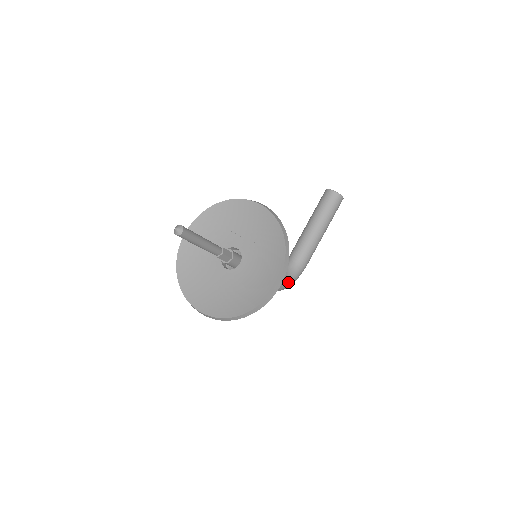
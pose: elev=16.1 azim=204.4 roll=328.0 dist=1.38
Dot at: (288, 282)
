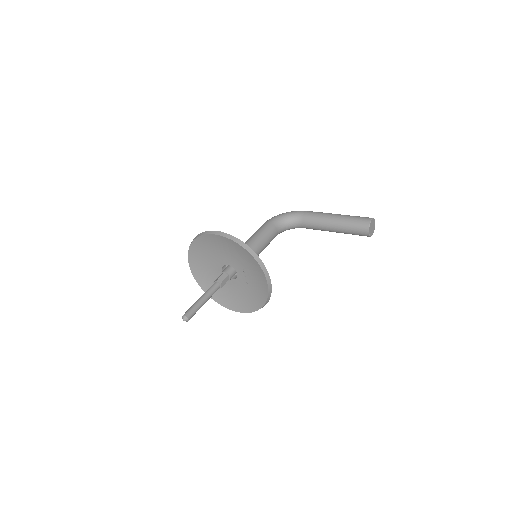
Dot at: (281, 232)
